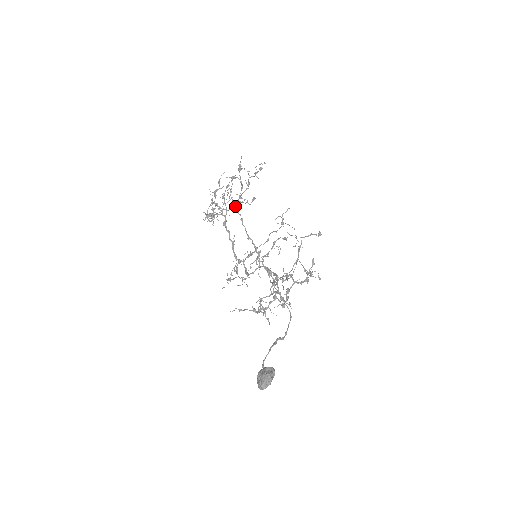
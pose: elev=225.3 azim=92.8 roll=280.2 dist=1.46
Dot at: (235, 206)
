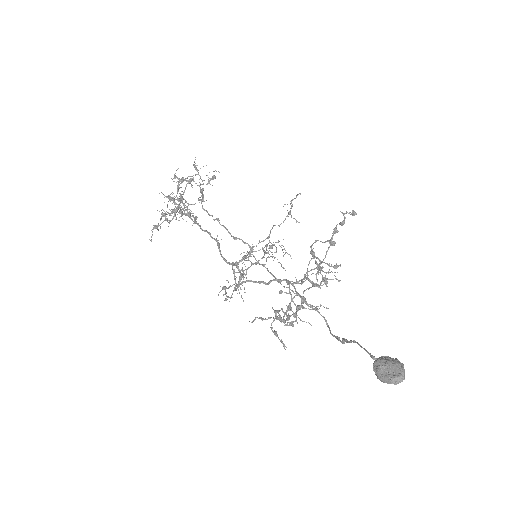
Dot at: (182, 218)
